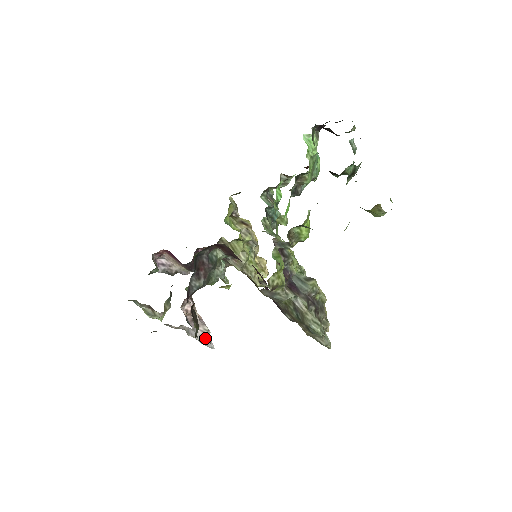
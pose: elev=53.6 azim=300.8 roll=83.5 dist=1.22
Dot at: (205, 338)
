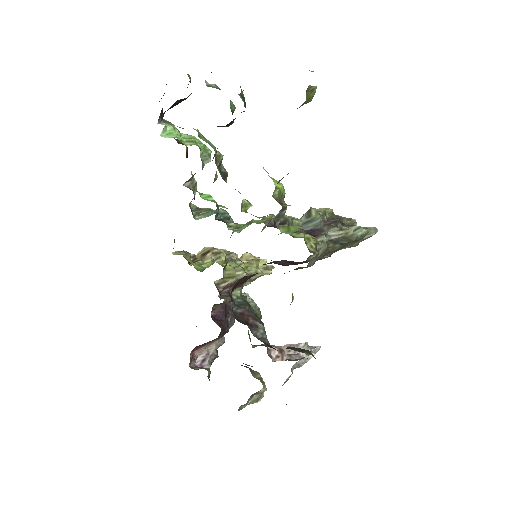
Dot at: (311, 351)
